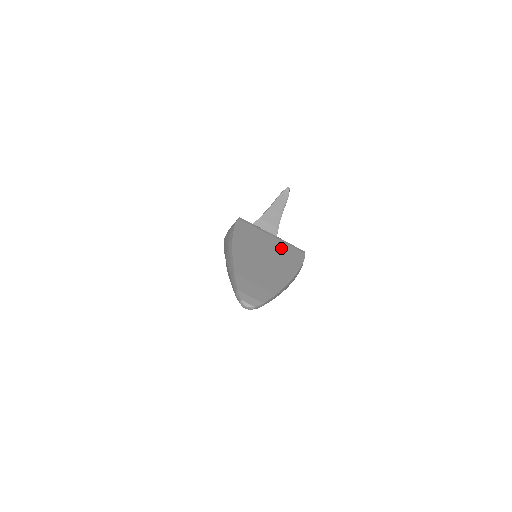
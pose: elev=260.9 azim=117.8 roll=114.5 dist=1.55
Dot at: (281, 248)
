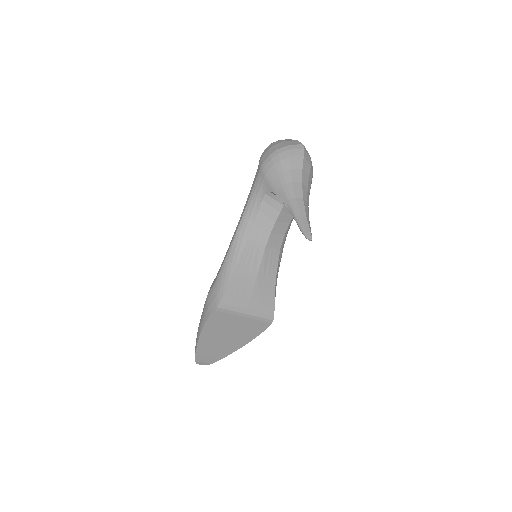
Dot at: (248, 325)
